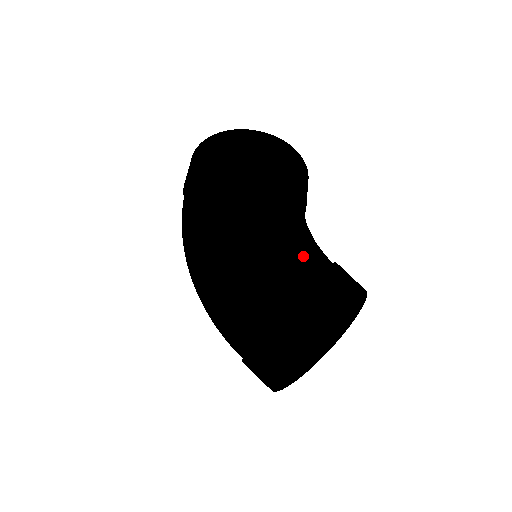
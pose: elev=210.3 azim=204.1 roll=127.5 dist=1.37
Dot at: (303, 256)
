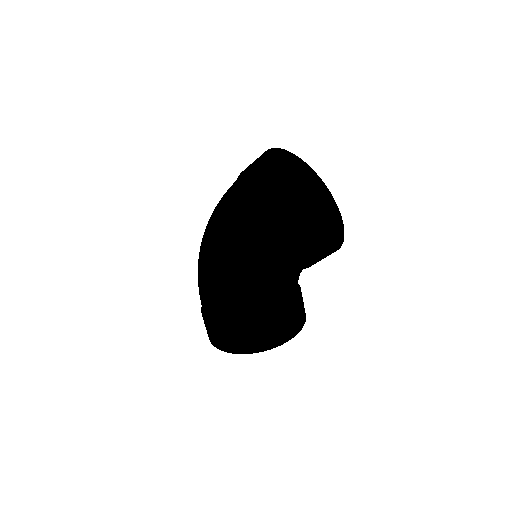
Dot at: (229, 305)
